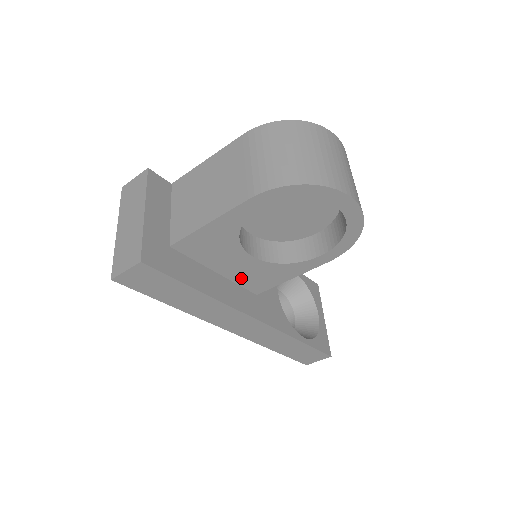
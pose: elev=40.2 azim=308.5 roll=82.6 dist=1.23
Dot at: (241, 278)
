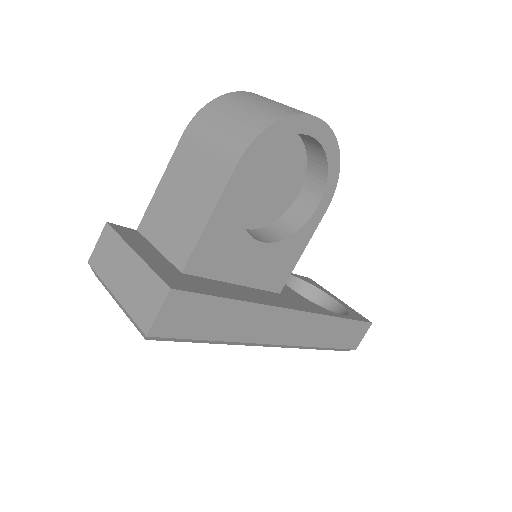
Dot at: (260, 279)
